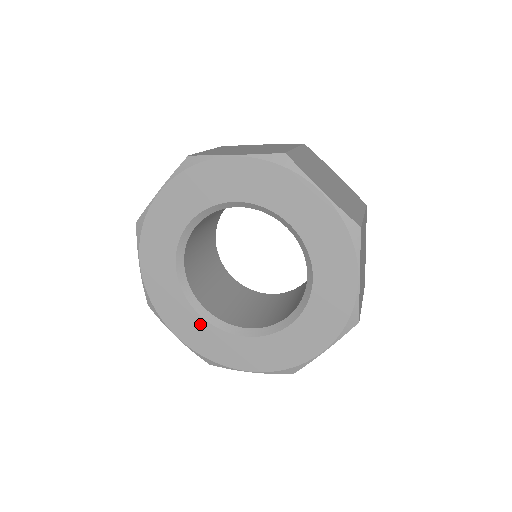
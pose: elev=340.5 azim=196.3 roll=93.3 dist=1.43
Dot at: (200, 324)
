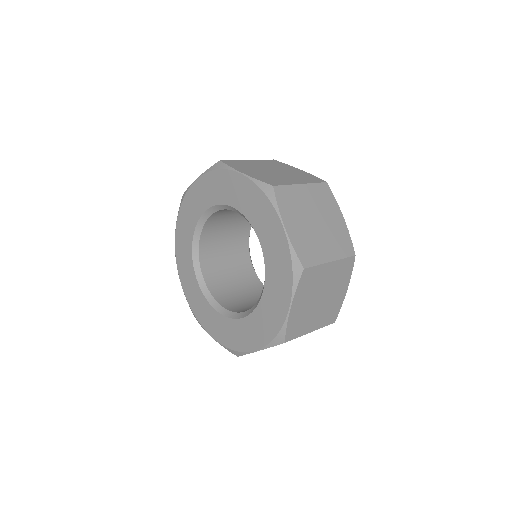
Dot at: (219, 319)
